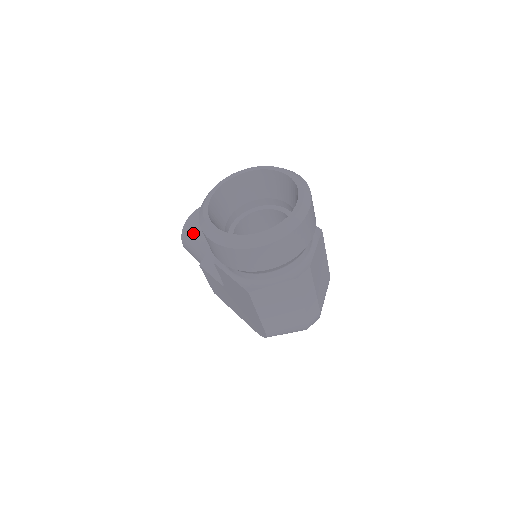
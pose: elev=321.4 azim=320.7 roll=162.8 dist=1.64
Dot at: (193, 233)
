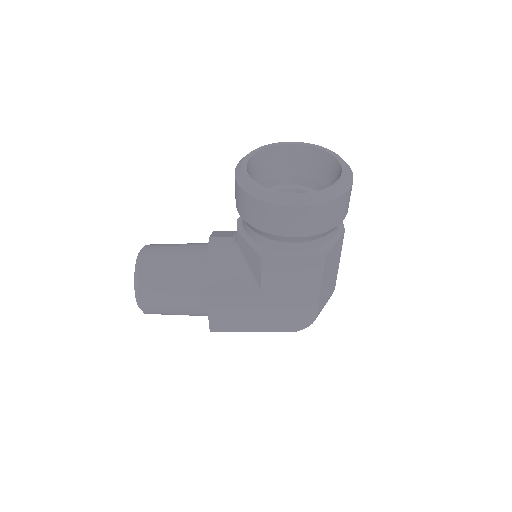
Dot at: (160, 275)
